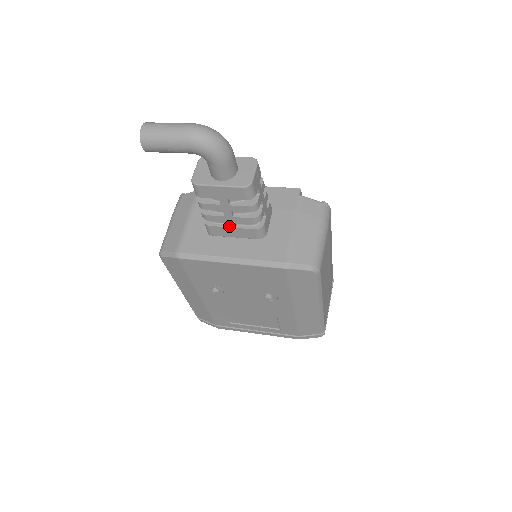
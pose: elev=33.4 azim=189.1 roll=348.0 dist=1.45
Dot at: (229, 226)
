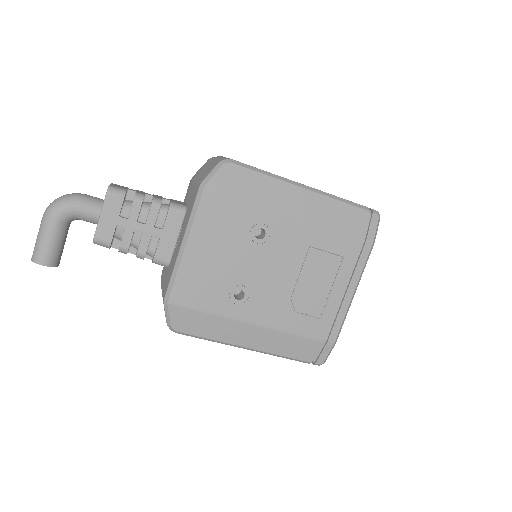
Dot at: (159, 236)
